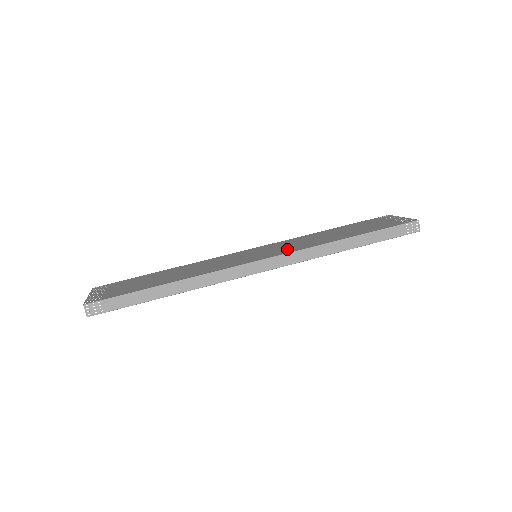
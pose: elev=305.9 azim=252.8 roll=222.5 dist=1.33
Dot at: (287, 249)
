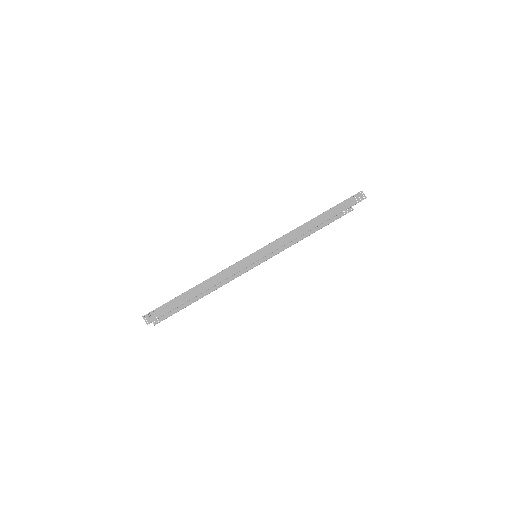
Dot at: occluded
